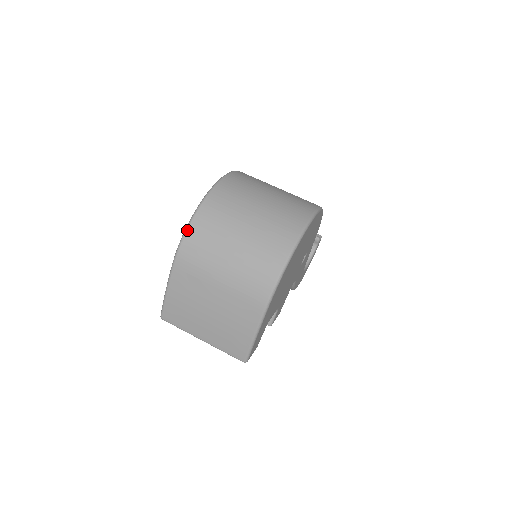
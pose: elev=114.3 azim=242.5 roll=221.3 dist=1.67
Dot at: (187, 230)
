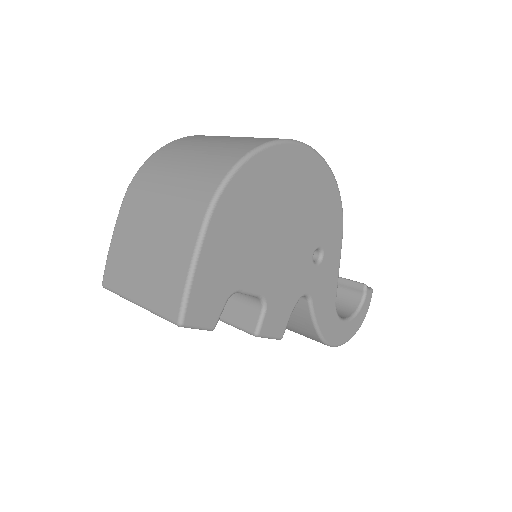
Dot at: (147, 159)
